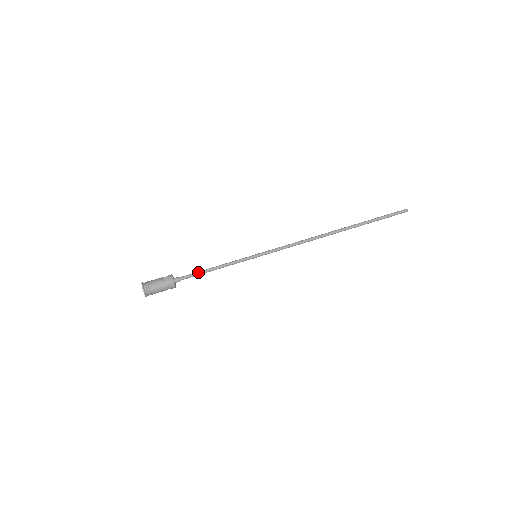
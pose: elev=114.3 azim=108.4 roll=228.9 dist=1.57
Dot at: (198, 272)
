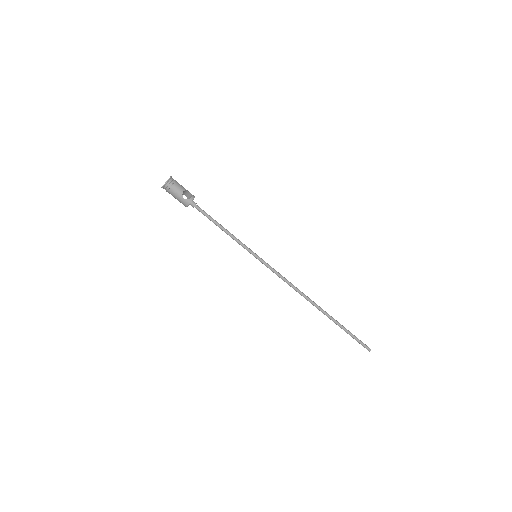
Dot at: (211, 218)
